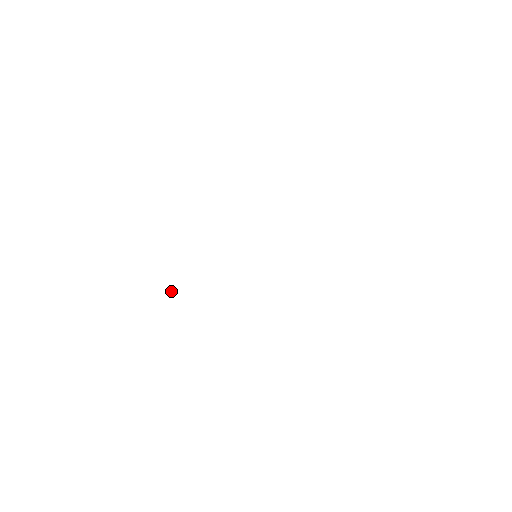
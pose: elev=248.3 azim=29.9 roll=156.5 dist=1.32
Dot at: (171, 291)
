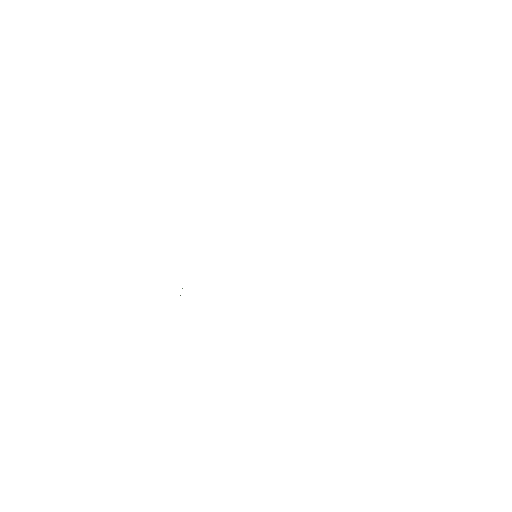
Dot at: occluded
